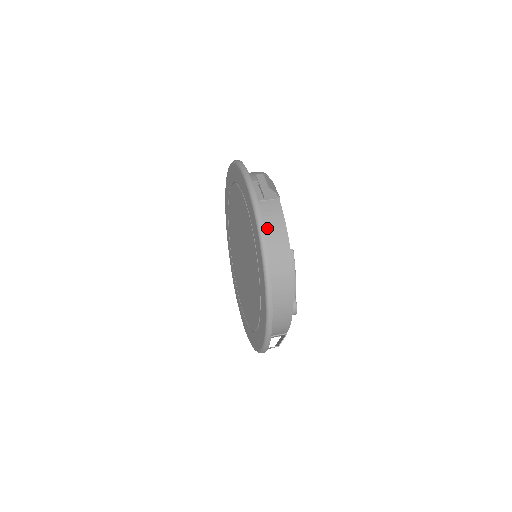
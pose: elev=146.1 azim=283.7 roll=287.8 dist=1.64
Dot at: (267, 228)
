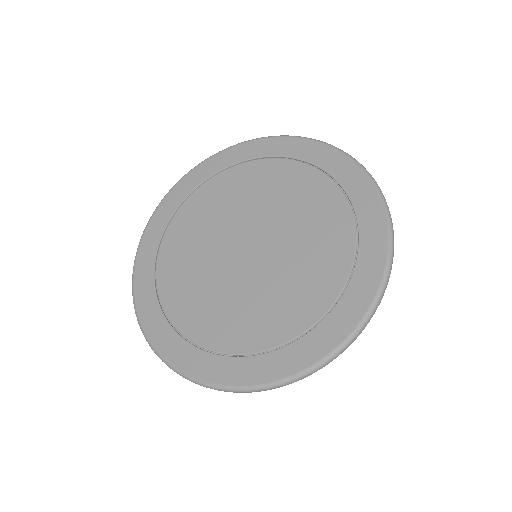
Dot at: occluded
